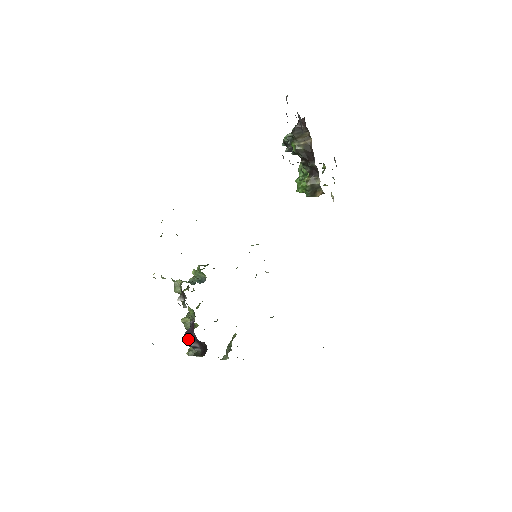
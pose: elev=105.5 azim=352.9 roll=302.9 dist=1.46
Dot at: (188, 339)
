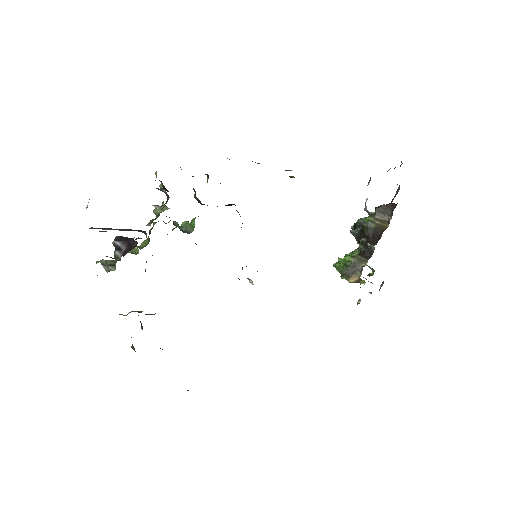
Dot at: (121, 239)
